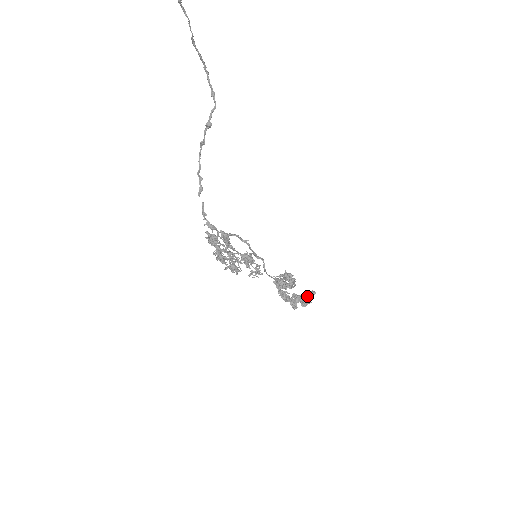
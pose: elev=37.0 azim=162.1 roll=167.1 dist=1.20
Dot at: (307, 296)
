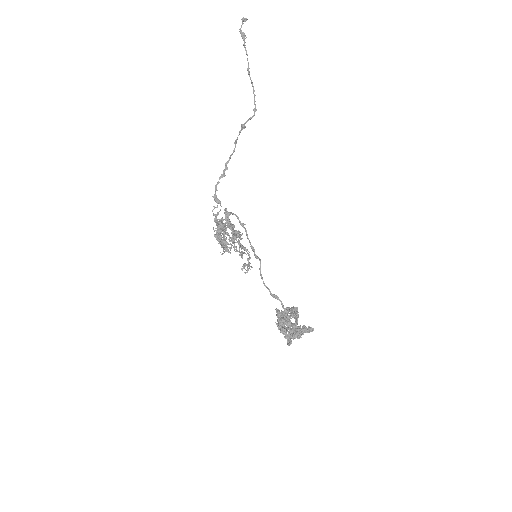
Dot at: occluded
